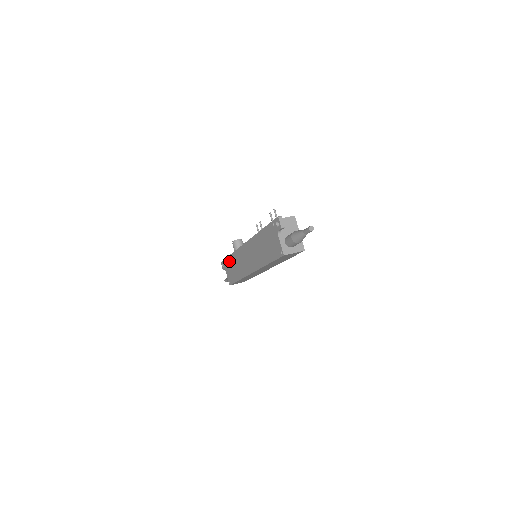
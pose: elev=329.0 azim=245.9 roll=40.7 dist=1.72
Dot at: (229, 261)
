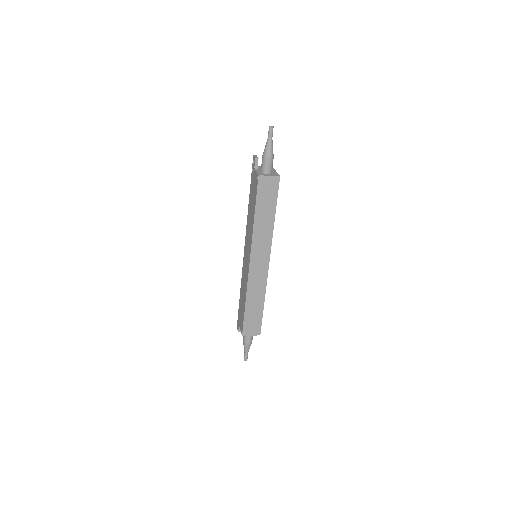
Dot at: (240, 303)
